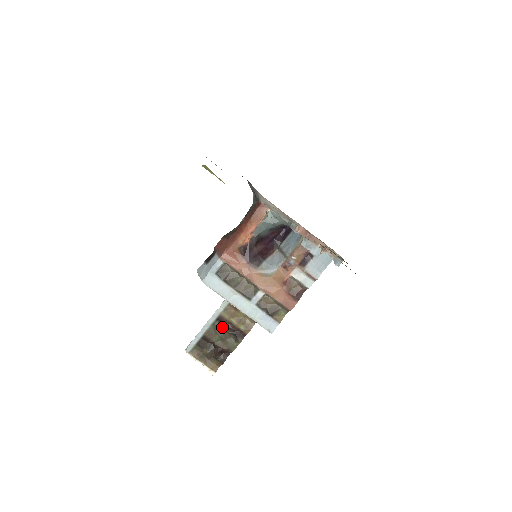
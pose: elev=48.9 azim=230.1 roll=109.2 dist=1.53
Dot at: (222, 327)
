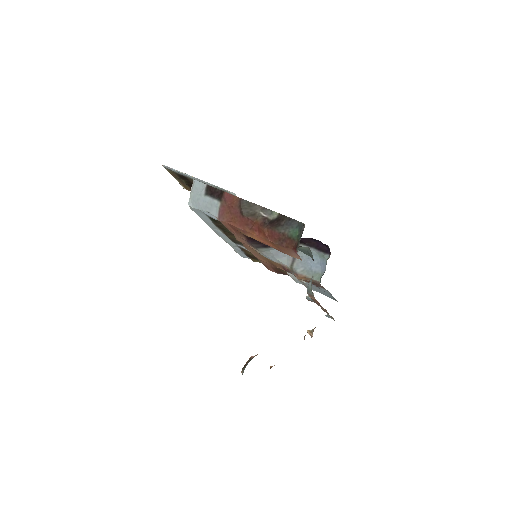
Dot at: occluded
